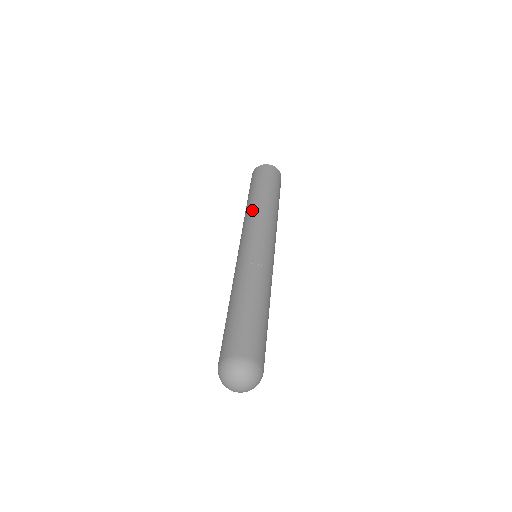
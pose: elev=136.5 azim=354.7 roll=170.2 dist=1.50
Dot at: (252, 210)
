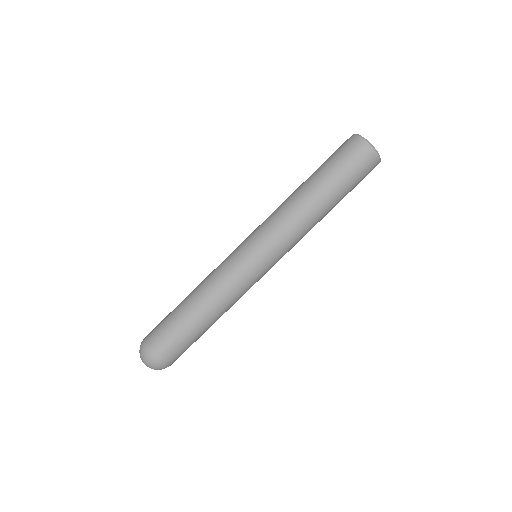
Dot at: (300, 217)
